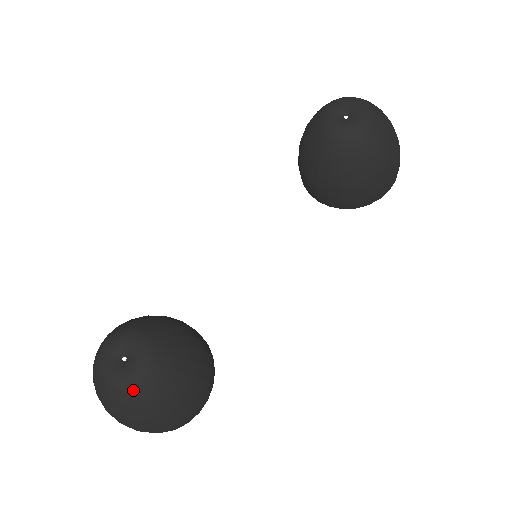
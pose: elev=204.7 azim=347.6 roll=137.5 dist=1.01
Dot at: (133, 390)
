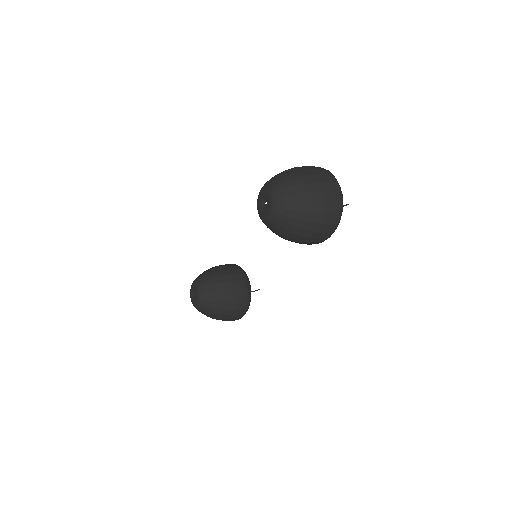
Dot at: (197, 309)
